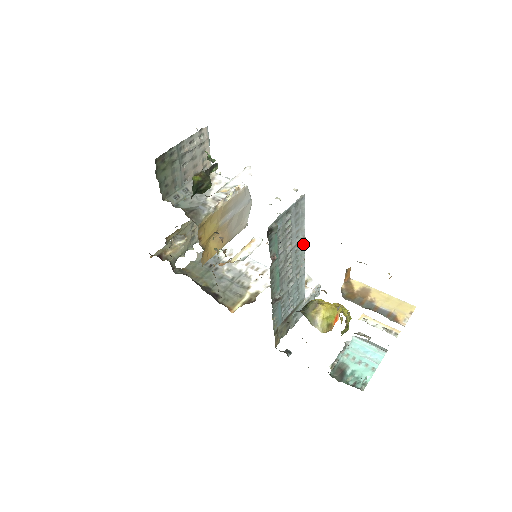
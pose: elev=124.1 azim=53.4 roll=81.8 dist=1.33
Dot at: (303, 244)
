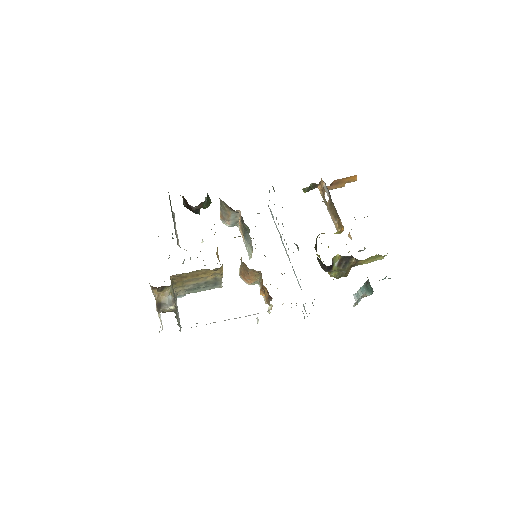
Dot at: (281, 239)
